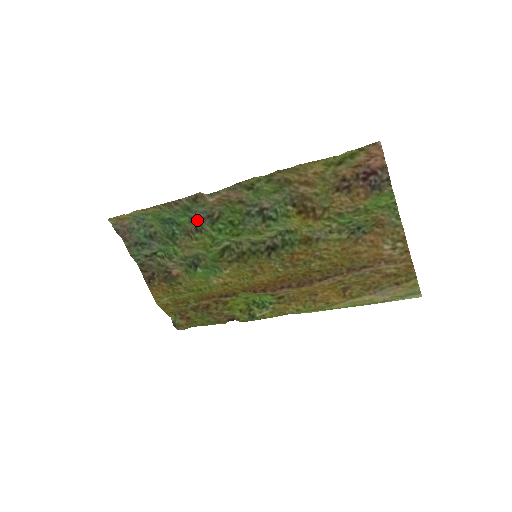
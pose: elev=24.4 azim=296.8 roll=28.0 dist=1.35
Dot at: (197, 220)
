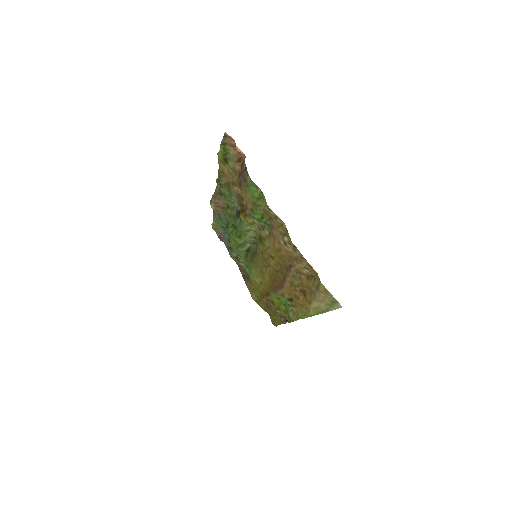
Dot at: occluded
